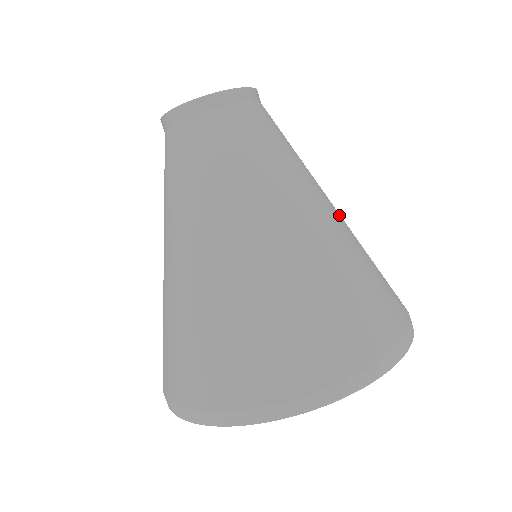
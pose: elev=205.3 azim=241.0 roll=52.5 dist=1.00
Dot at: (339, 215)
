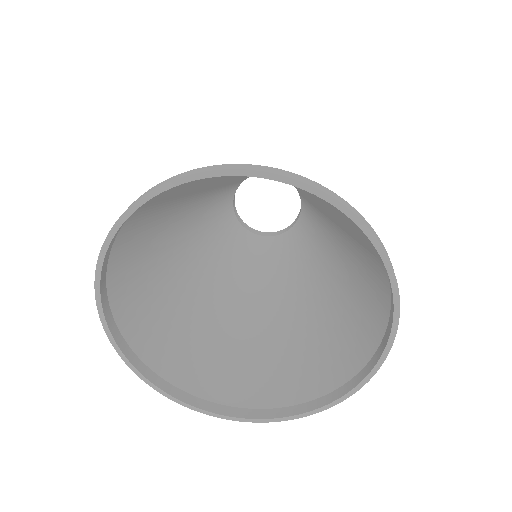
Dot at: (331, 282)
